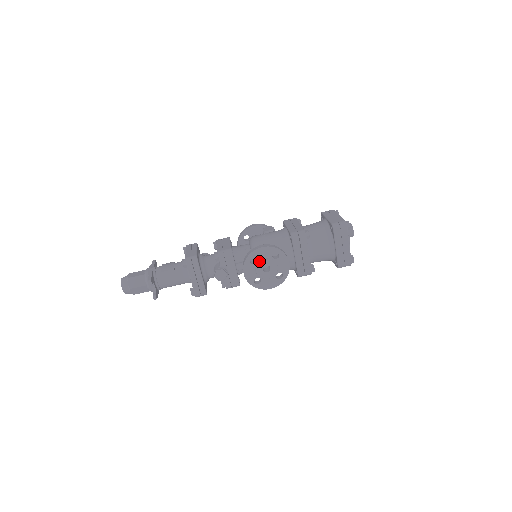
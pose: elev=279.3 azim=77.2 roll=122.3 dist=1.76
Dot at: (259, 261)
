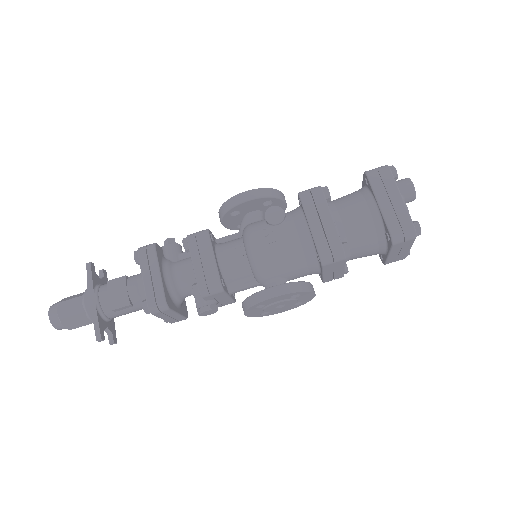
Dot at: (269, 306)
